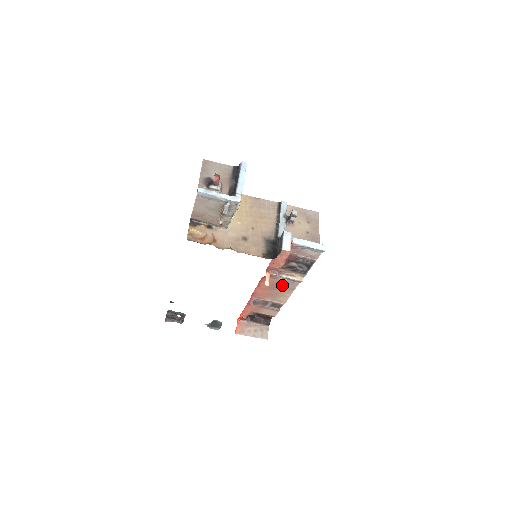
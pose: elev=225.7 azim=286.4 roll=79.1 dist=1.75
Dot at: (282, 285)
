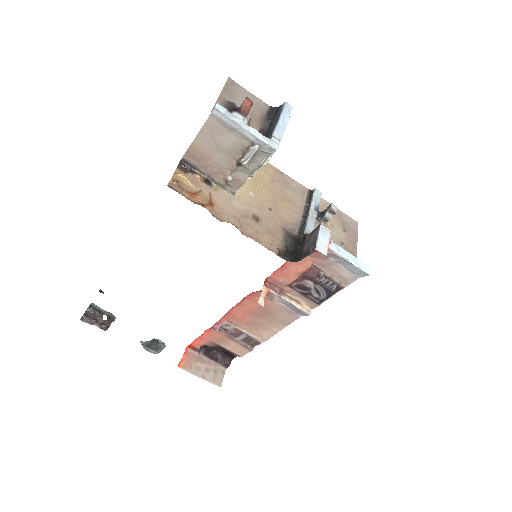
Dot at: (275, 312)
